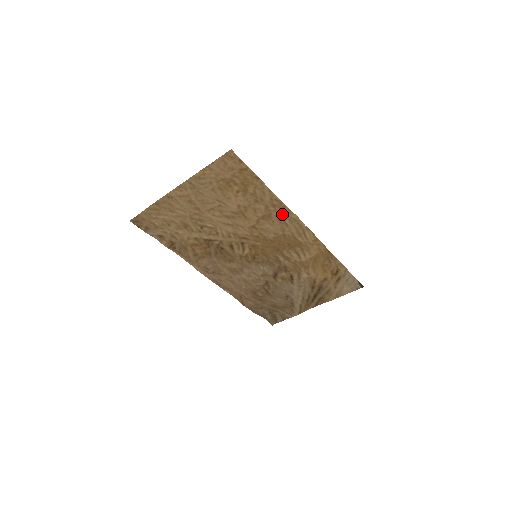
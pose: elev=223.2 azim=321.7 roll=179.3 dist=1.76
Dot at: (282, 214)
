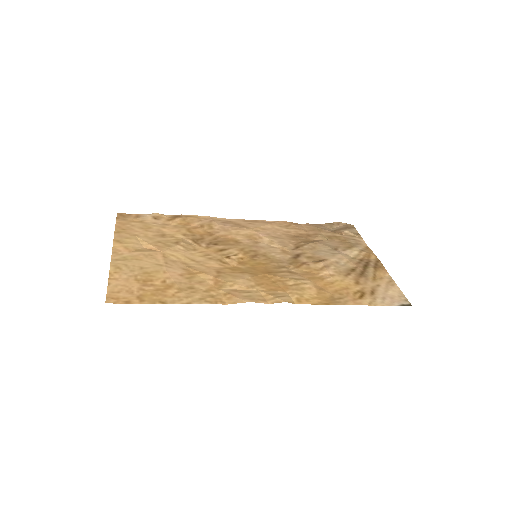
Dot at: (231, 295)
